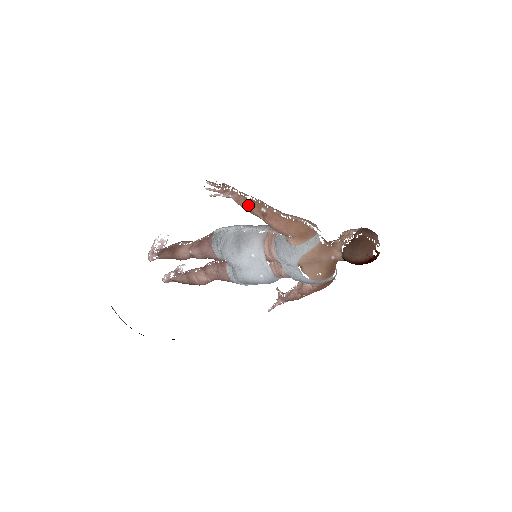
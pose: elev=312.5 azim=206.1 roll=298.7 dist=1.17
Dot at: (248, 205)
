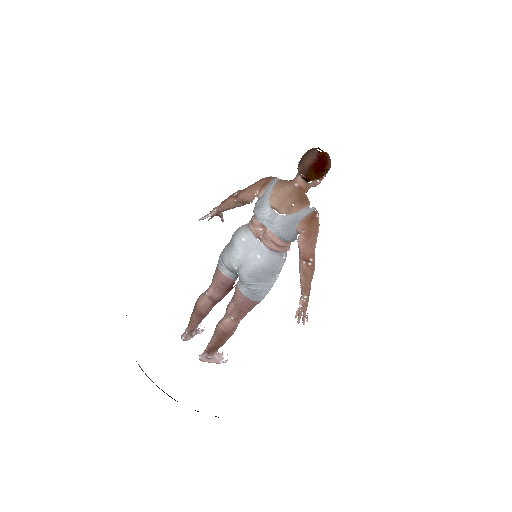
Dot at: (225, 201)
